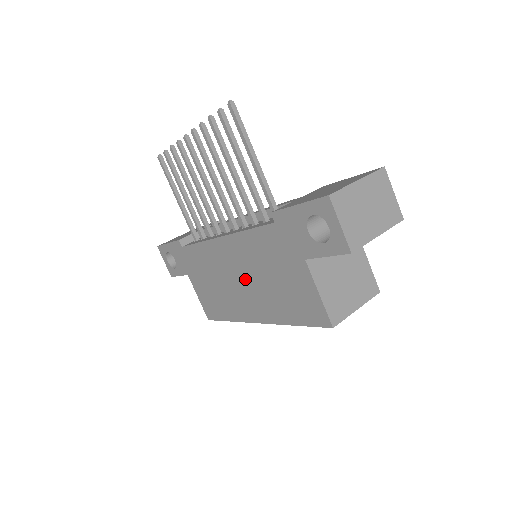
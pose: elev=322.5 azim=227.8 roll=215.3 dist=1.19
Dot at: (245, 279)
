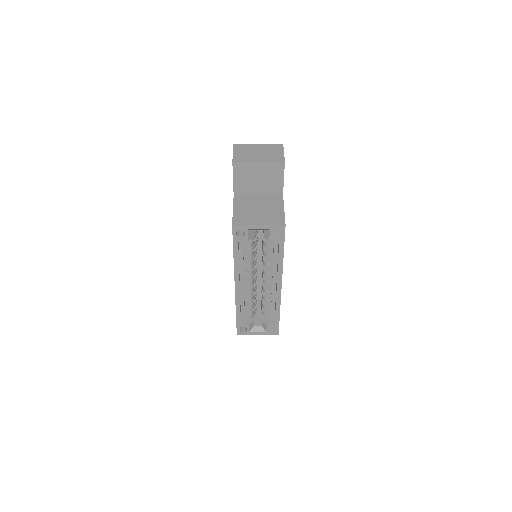
Dot at: occluded
